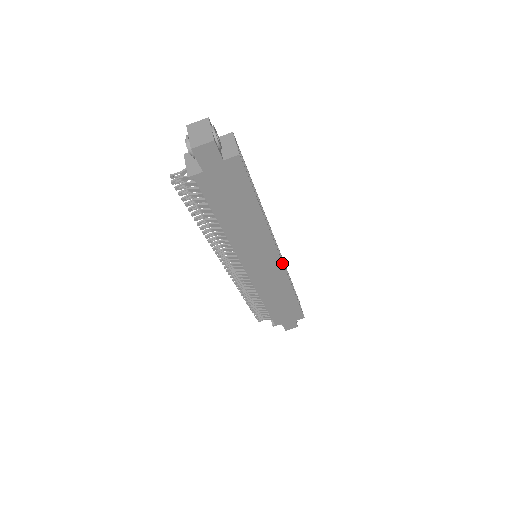
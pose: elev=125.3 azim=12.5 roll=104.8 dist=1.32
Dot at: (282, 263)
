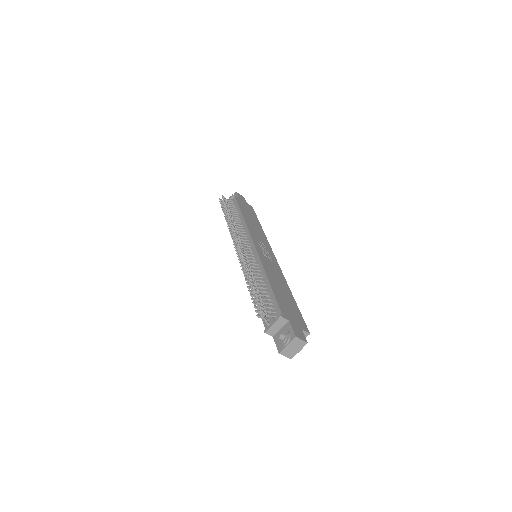
Dot at: occluded
